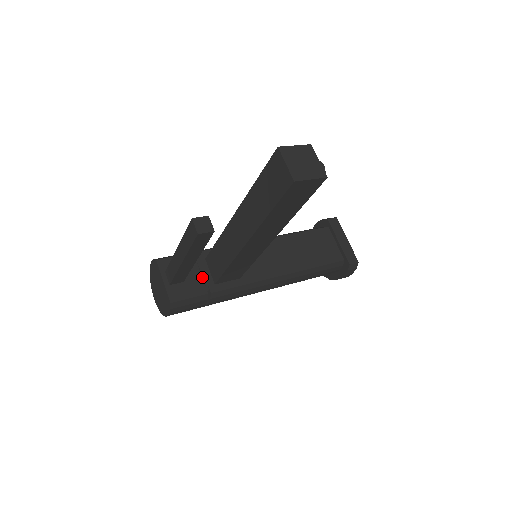
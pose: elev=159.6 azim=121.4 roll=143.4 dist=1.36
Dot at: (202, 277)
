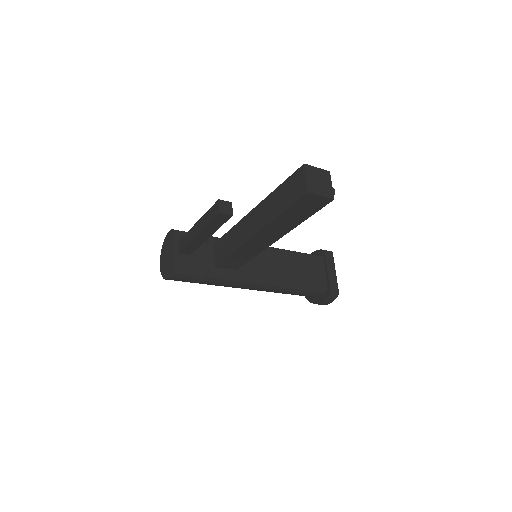
Dot at: (206, 257)
